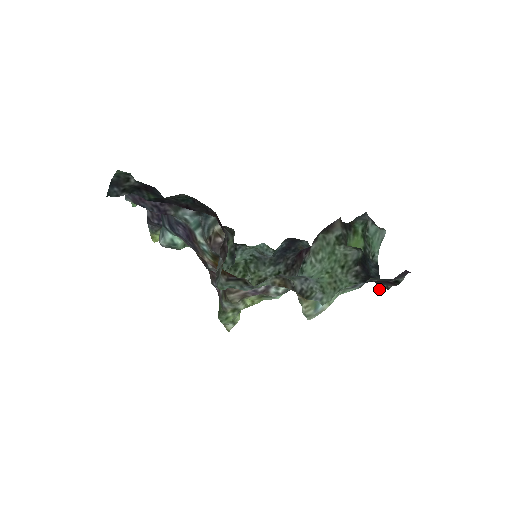
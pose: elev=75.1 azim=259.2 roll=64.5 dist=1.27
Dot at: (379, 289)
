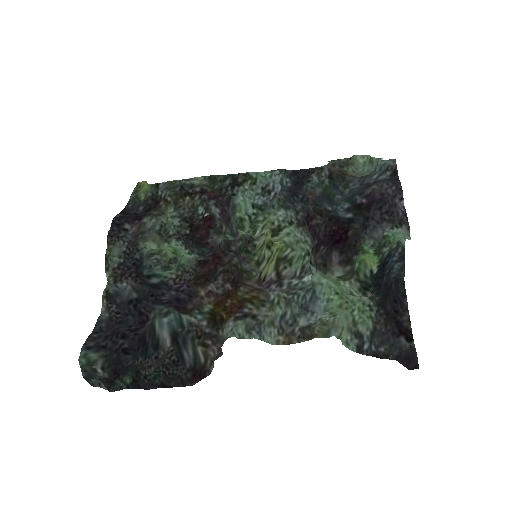
Dot at: (403, 286)
